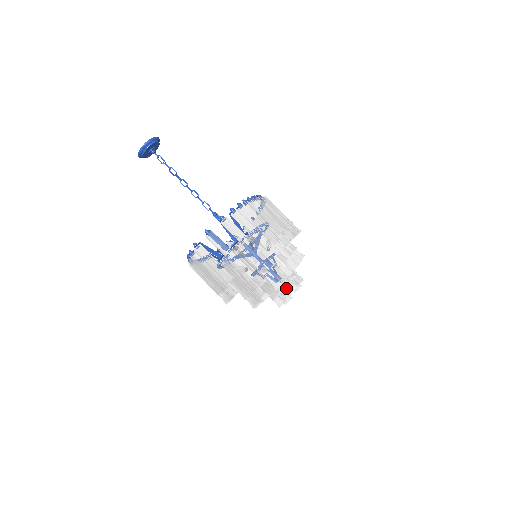
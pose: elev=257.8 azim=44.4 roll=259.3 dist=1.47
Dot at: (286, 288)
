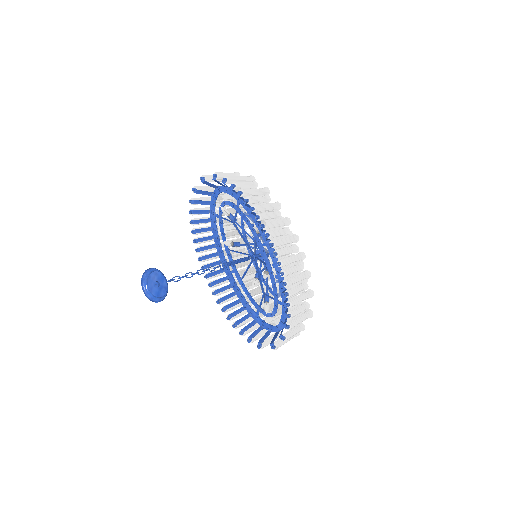
Dot at: occluded
